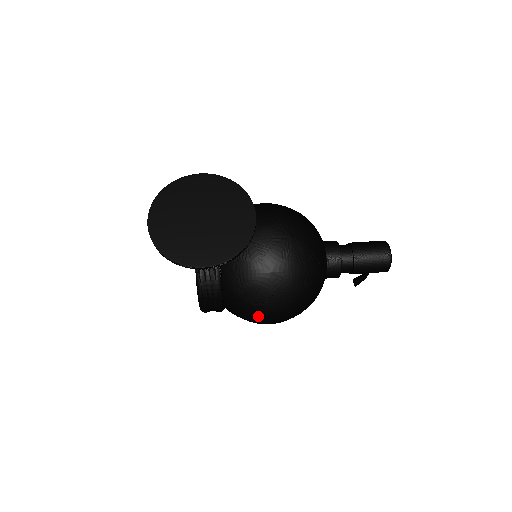
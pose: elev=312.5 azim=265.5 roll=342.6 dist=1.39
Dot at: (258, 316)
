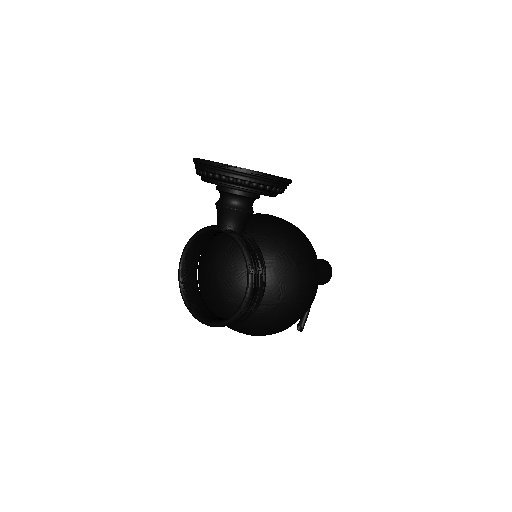
Dot at: (301, 282)
